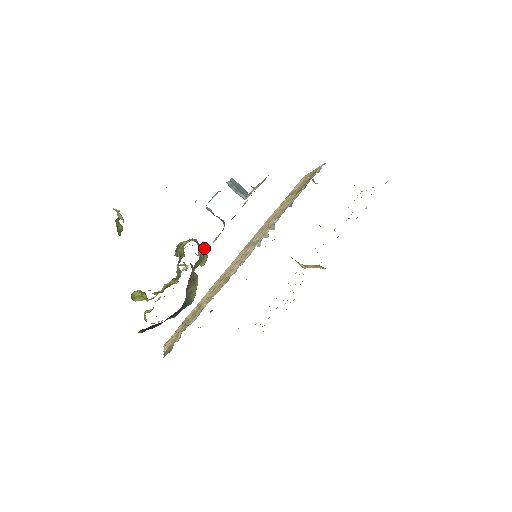
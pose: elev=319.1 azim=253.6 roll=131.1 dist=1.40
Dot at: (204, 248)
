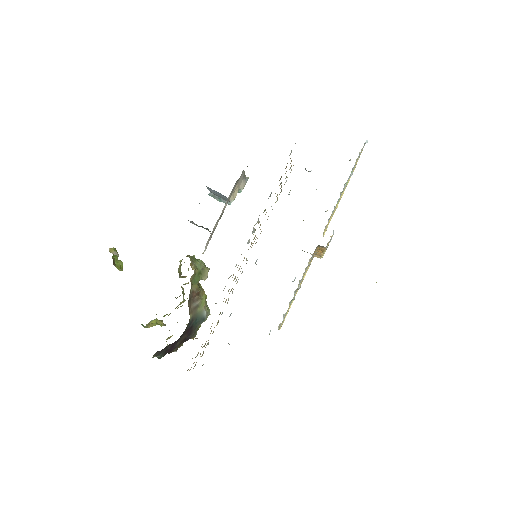
Dot at: (203, 262)
